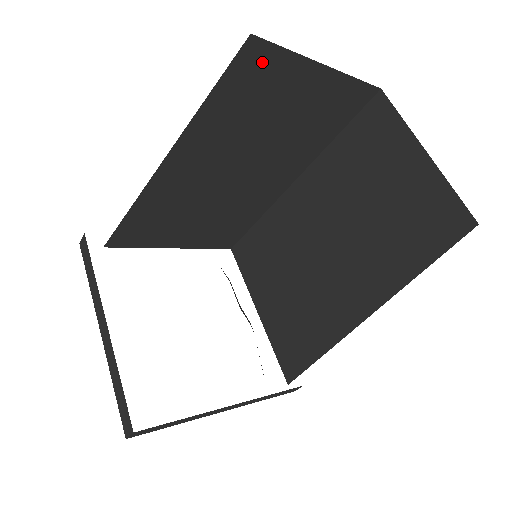
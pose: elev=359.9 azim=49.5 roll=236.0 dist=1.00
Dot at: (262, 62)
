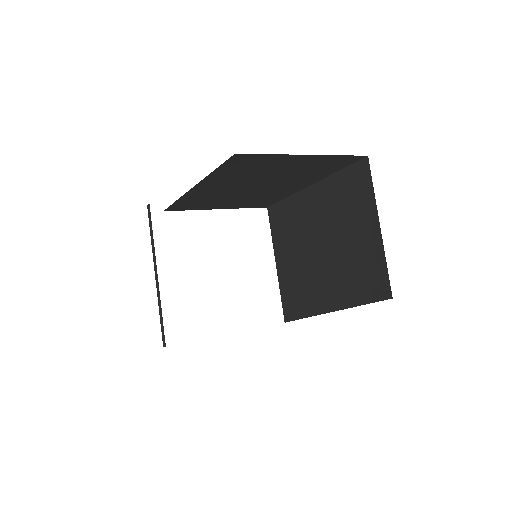
Dot at: (250, 159)
